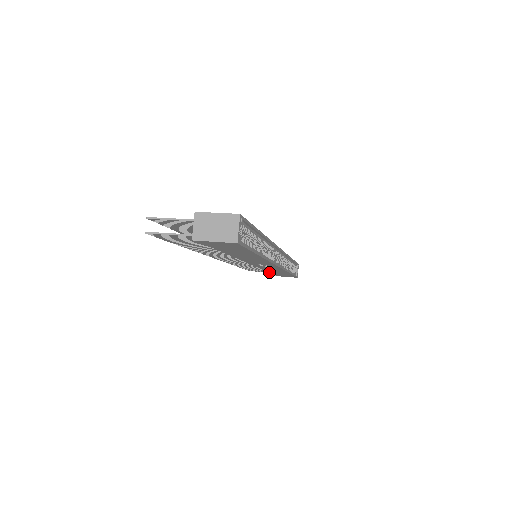
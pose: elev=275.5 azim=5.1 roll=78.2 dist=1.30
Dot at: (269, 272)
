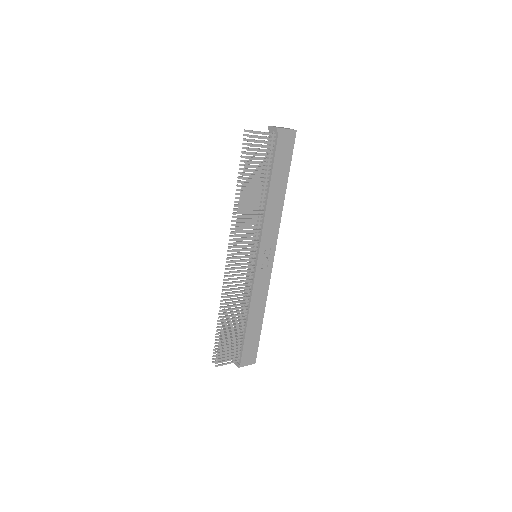
Dot at: (247, 325)
